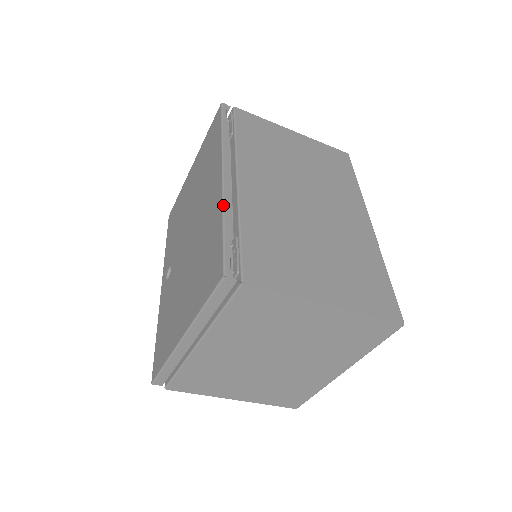
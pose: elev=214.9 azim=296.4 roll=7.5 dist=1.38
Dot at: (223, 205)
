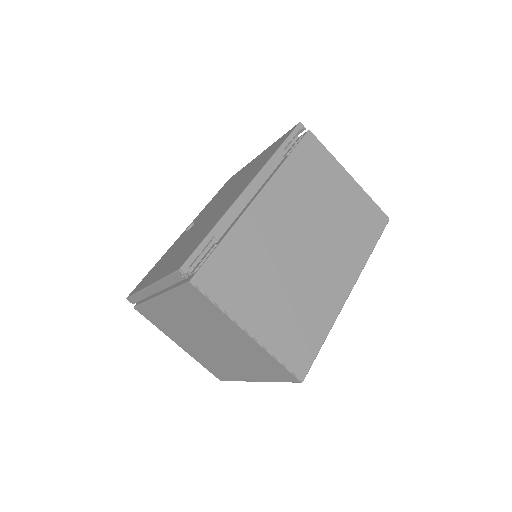
Dot at: (225, 214)
